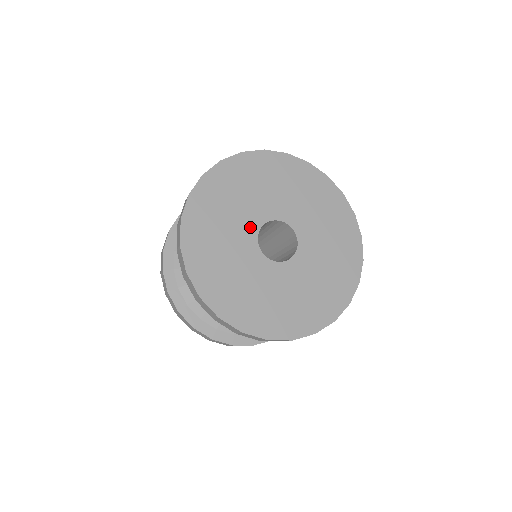
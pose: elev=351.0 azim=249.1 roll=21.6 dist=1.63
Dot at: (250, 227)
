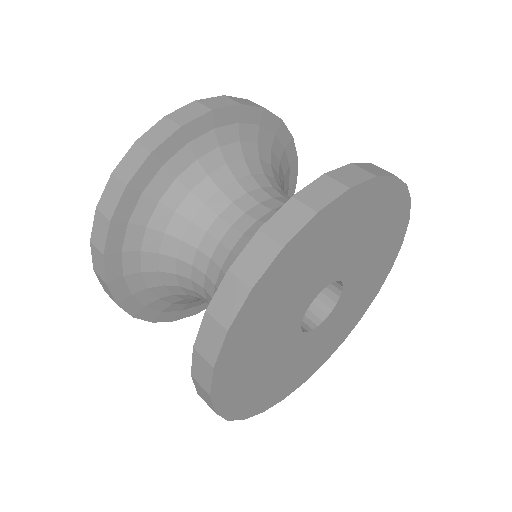
Dot at: (297, 314)
